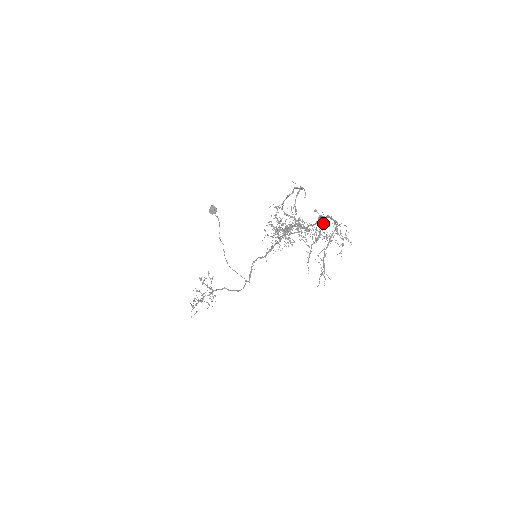
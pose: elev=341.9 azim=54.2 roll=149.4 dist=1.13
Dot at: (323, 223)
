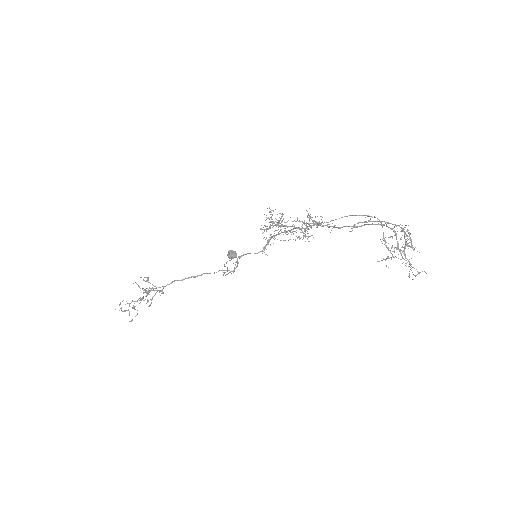
Dot at: (396, 234)
